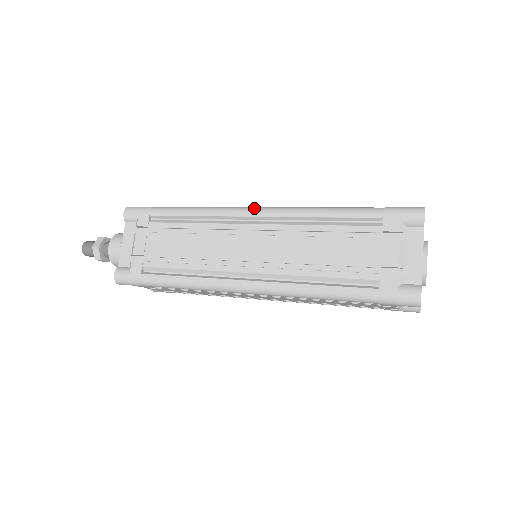
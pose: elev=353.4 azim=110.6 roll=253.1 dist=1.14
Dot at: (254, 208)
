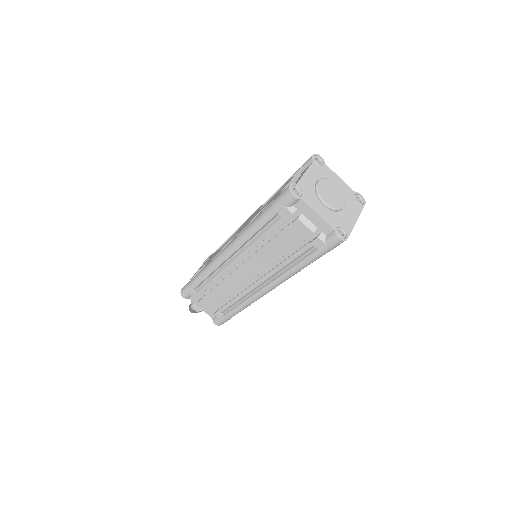
Dot at: occluded
